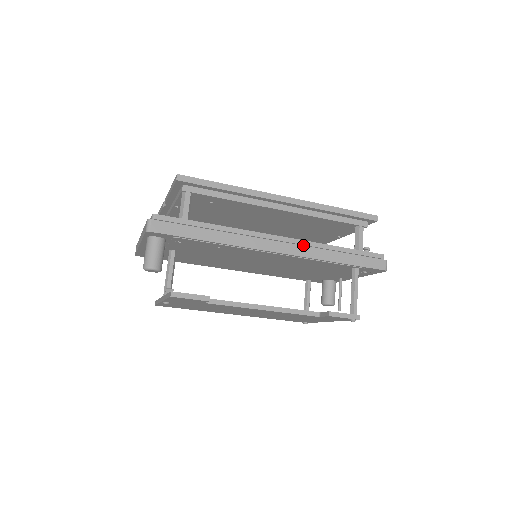
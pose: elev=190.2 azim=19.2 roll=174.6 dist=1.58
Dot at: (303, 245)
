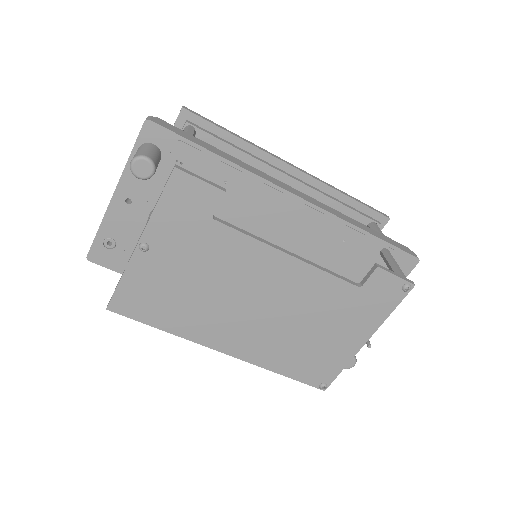
Dot at: occluded
